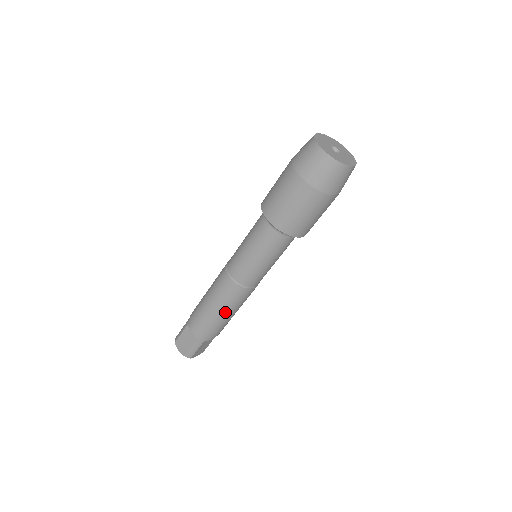
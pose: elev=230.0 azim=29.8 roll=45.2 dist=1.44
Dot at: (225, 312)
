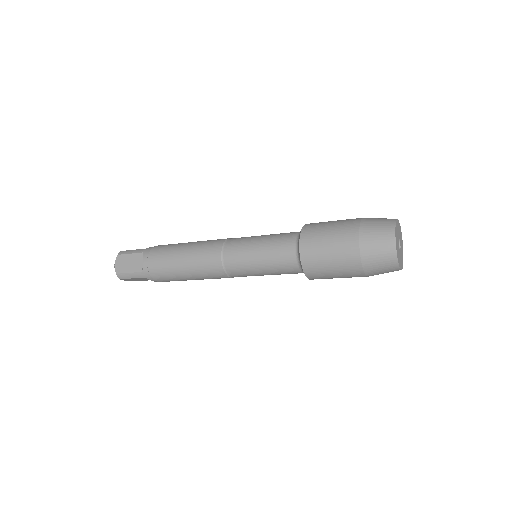
Dot at: occluded
